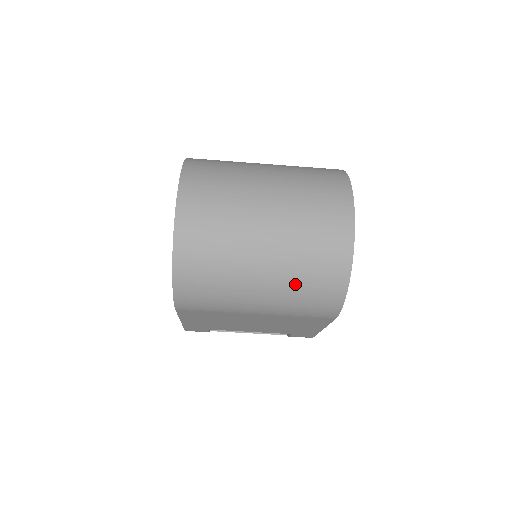
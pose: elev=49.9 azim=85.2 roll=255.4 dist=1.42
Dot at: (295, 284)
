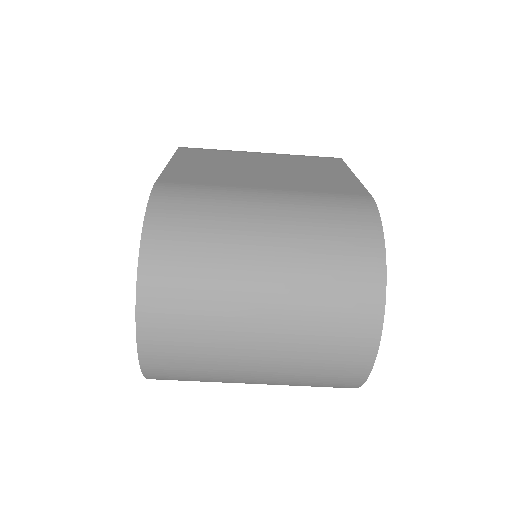
Dot at: (292, 385)
